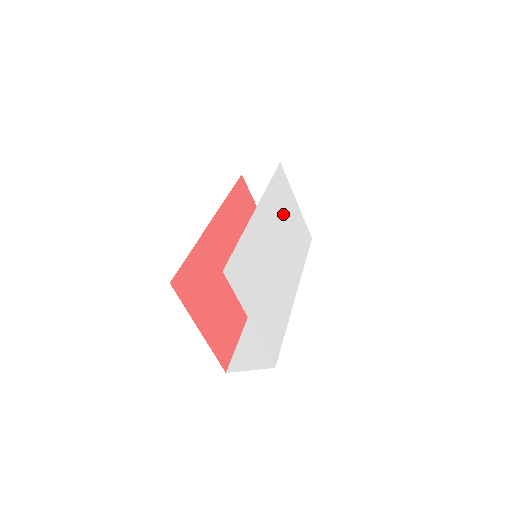
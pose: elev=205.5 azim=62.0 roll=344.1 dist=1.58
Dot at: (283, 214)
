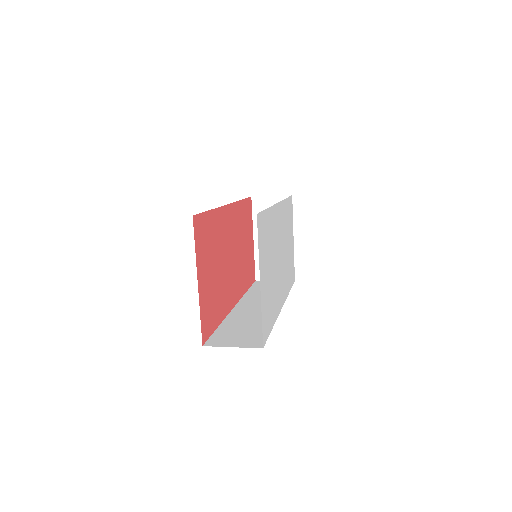
Dot at: (287, 234)
